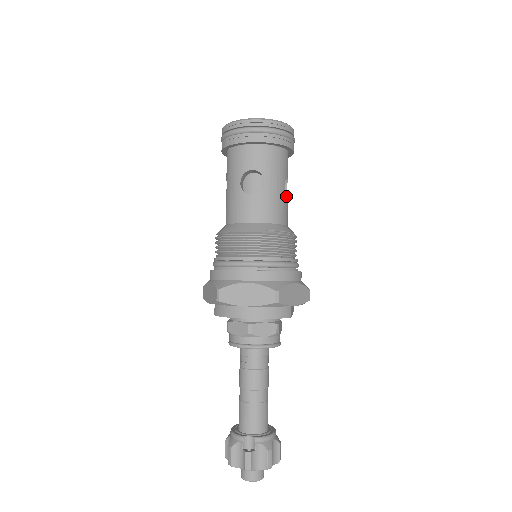
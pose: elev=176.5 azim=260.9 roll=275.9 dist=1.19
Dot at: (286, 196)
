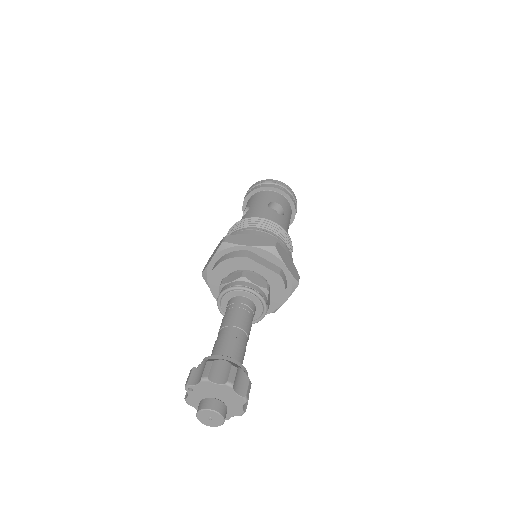
Dot at: (271, 210)
